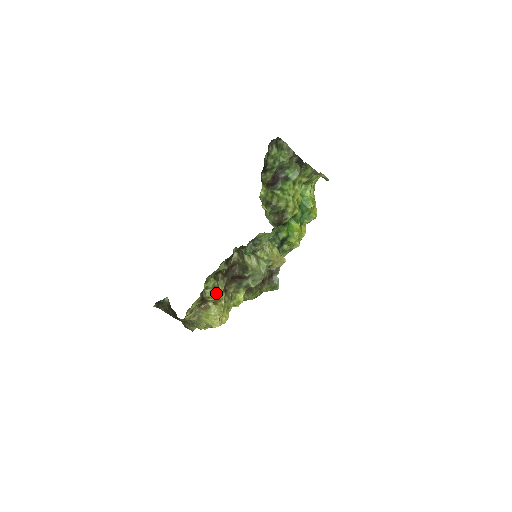
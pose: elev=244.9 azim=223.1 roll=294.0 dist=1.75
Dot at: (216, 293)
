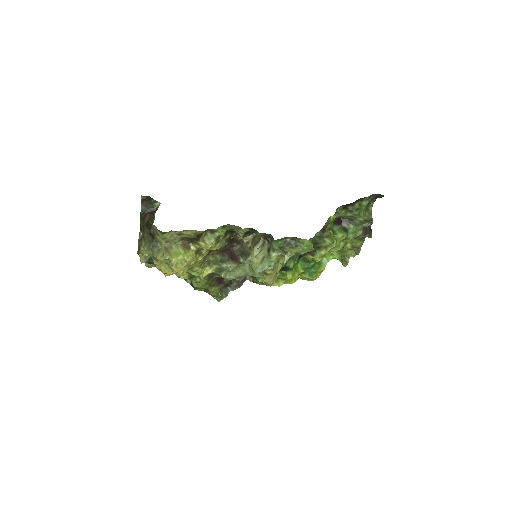
Dot at: (213, 244)
